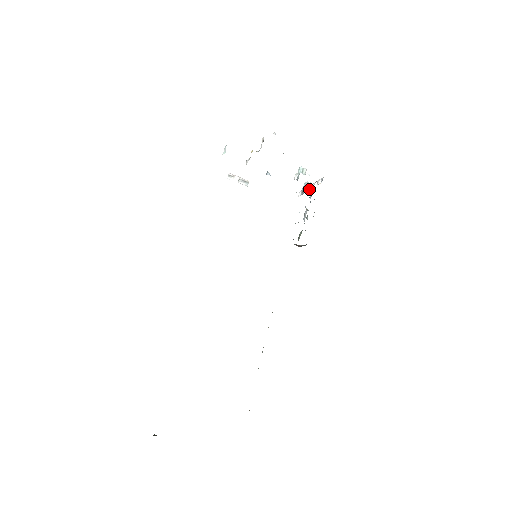
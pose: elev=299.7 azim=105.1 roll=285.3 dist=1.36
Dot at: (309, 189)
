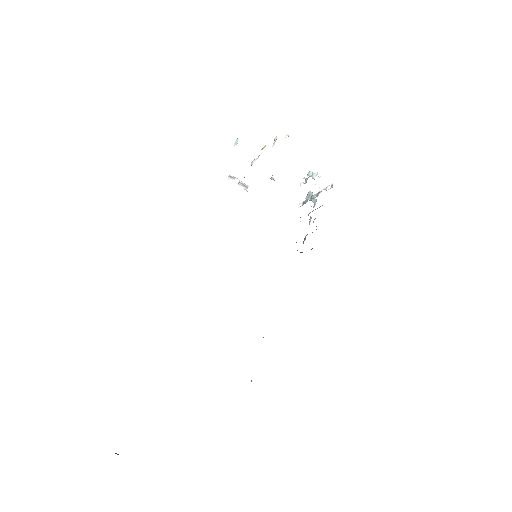
Dot at: (314, 197)
